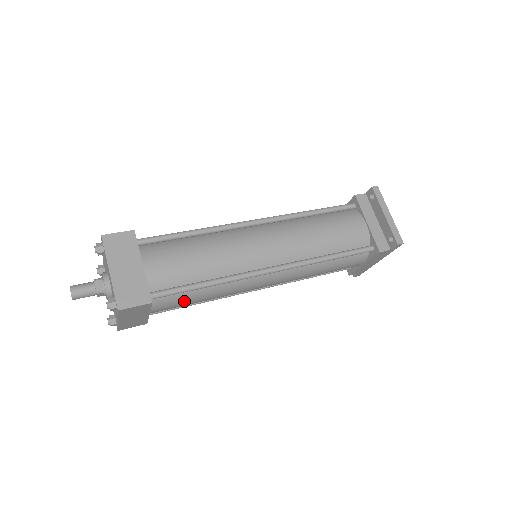
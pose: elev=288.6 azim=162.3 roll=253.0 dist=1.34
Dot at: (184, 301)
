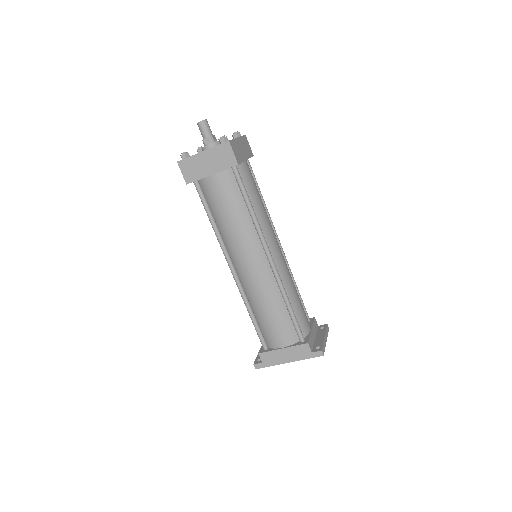
Dot at: (229, 198)
